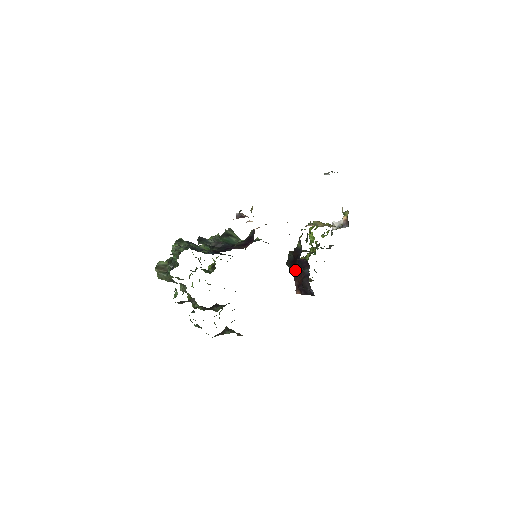
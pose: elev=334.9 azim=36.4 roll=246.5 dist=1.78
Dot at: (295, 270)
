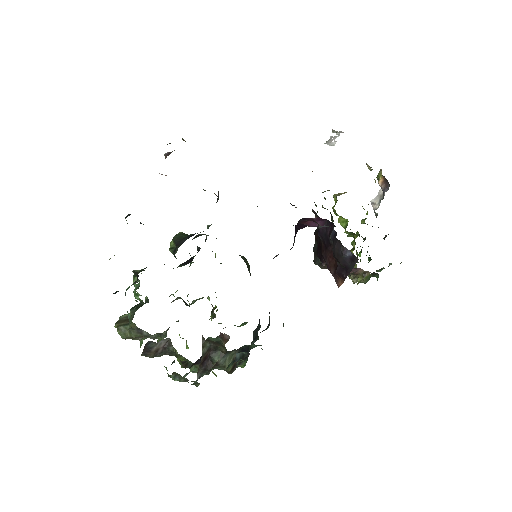
Dot at: (323, 254)
